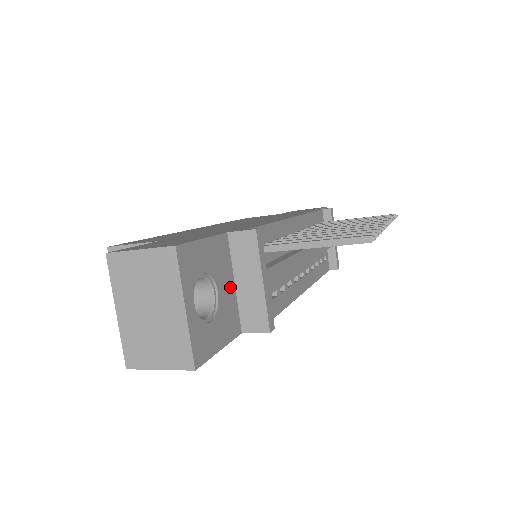
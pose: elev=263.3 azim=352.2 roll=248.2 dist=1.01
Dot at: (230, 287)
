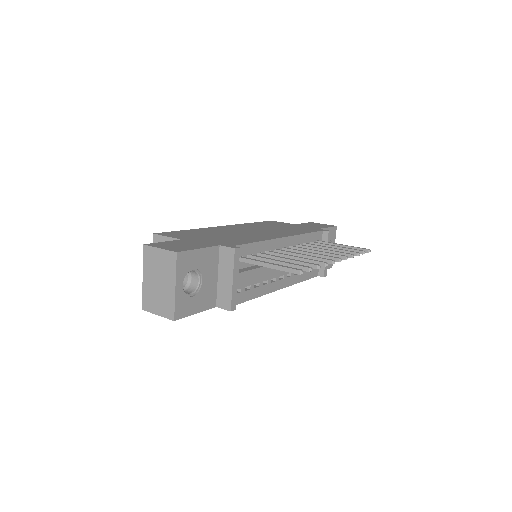
Dot at: (213, 278)
